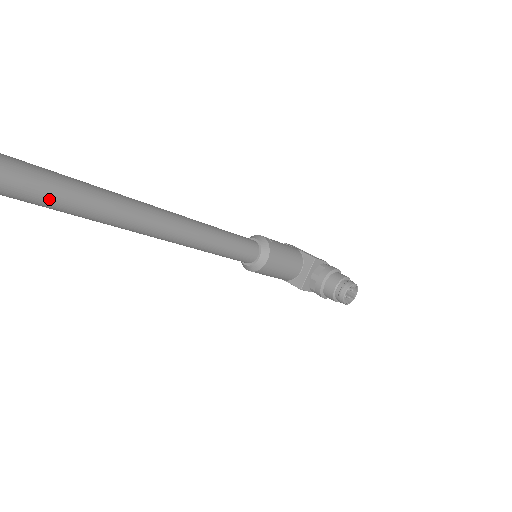
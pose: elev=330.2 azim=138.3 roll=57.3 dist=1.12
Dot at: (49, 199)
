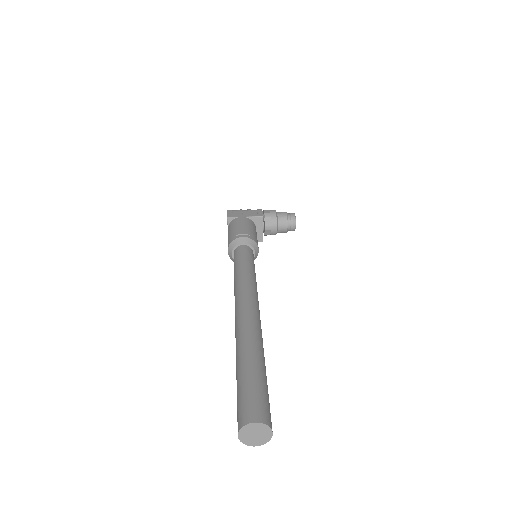
Dot at: occluded
